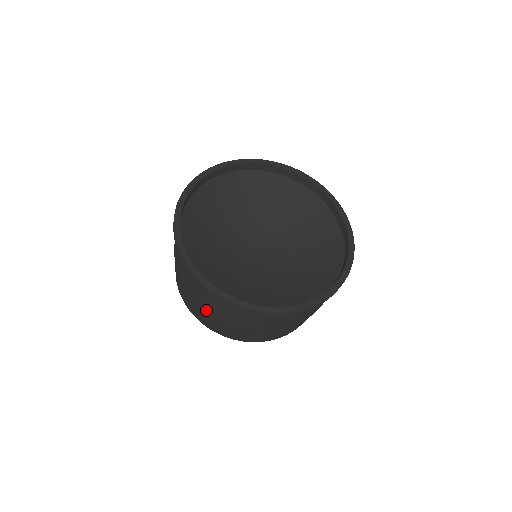
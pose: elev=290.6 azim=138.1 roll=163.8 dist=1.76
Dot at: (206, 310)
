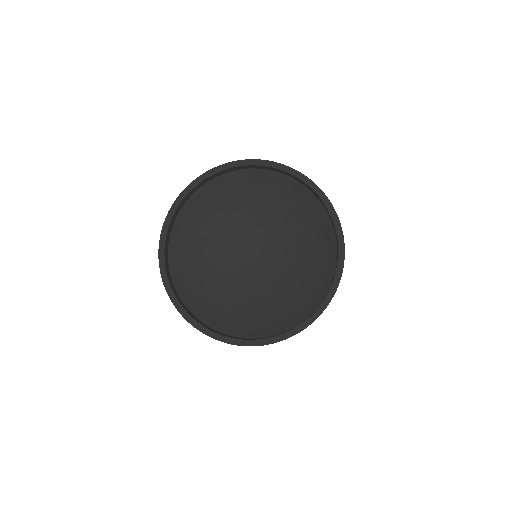
Dot at: occluded
